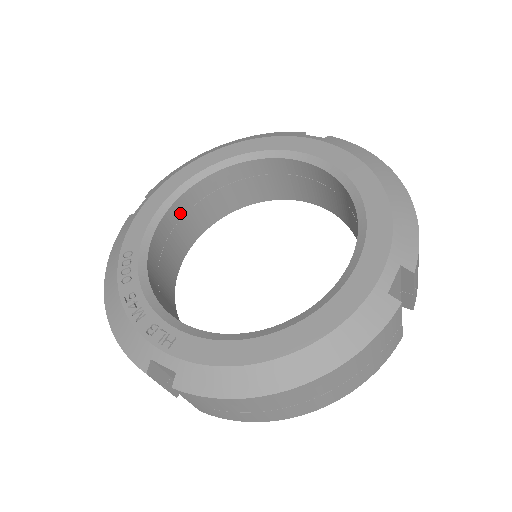
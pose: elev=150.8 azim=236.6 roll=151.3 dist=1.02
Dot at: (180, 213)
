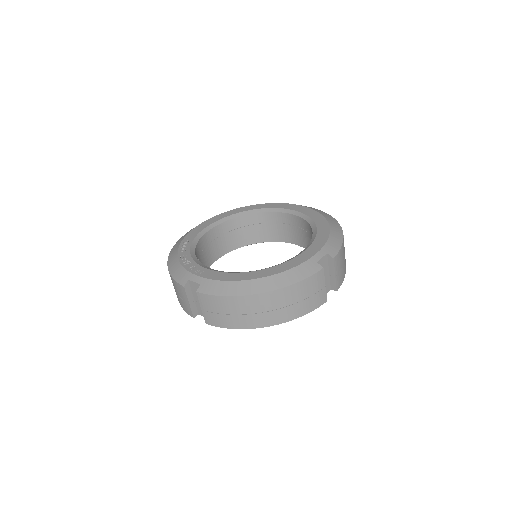
Dot at: (219, 233)
